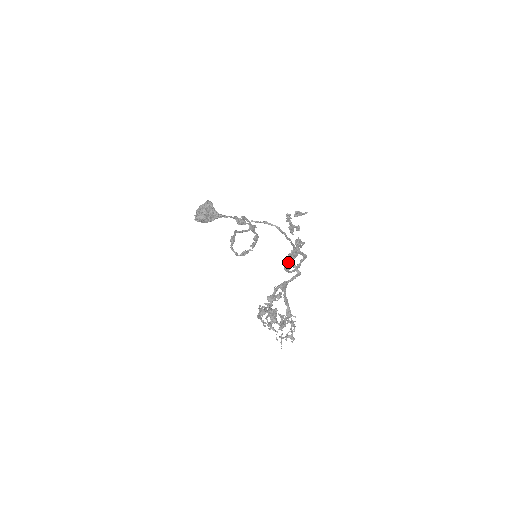
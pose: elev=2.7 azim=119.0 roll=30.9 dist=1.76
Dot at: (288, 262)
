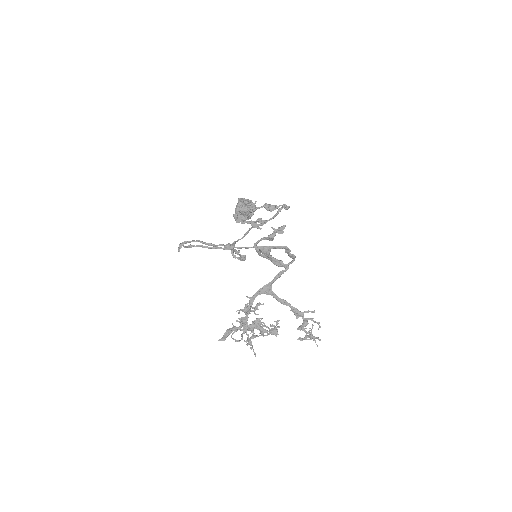
Dot at: occluded
